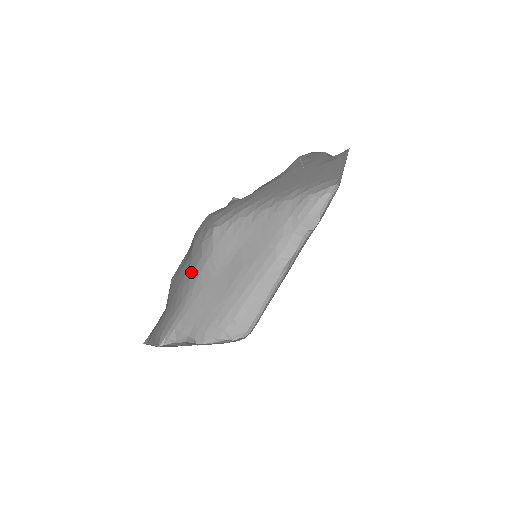
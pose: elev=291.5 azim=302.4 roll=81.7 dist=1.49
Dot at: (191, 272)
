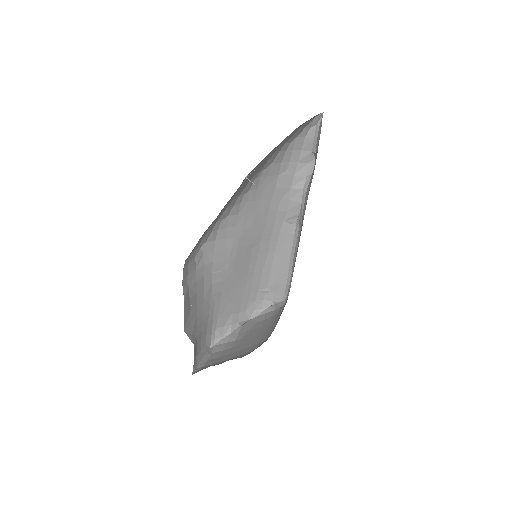
Dot at: (202, 295)
